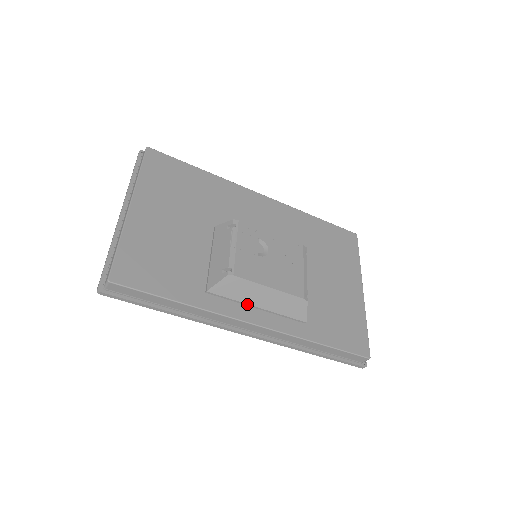
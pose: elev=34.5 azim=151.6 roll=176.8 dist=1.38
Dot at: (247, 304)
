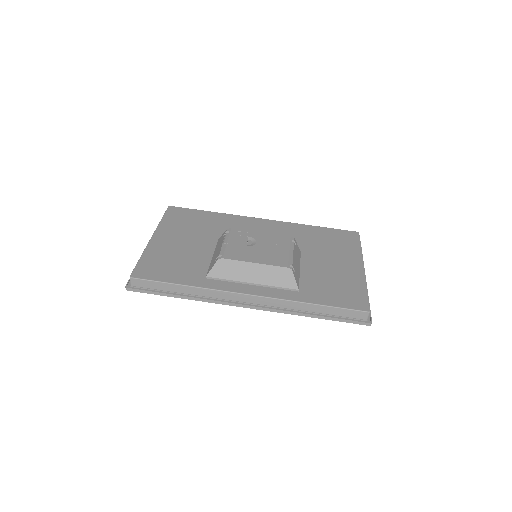
Dot at: (242, 282)
